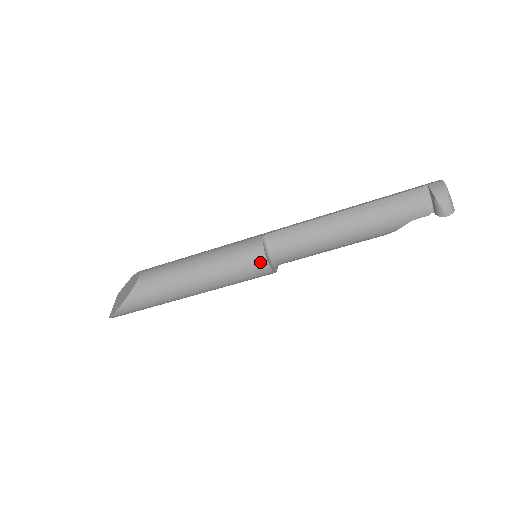
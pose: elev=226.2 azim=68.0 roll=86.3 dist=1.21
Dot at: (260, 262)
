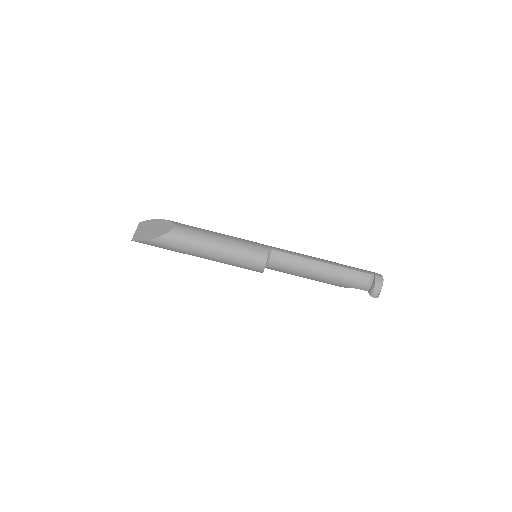
Dot at: (260, 266)
